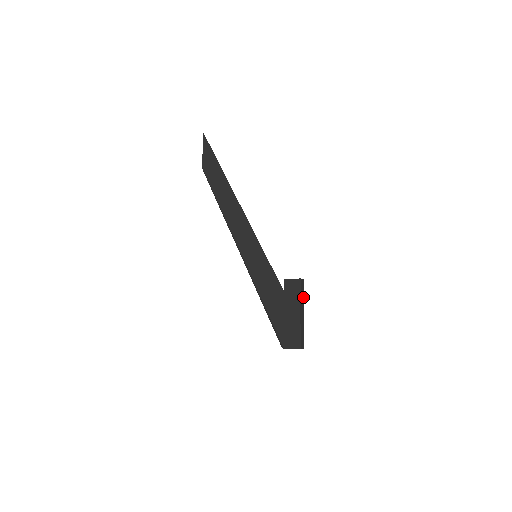
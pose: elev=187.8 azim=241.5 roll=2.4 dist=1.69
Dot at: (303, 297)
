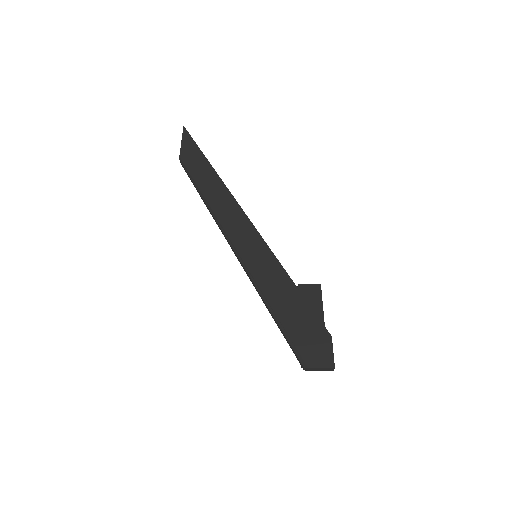
Dot at: occluded
